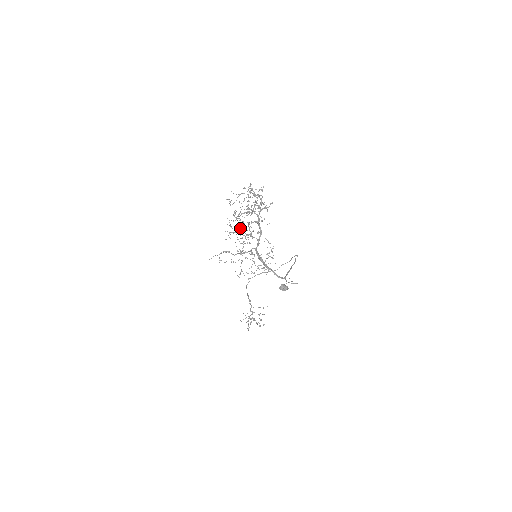
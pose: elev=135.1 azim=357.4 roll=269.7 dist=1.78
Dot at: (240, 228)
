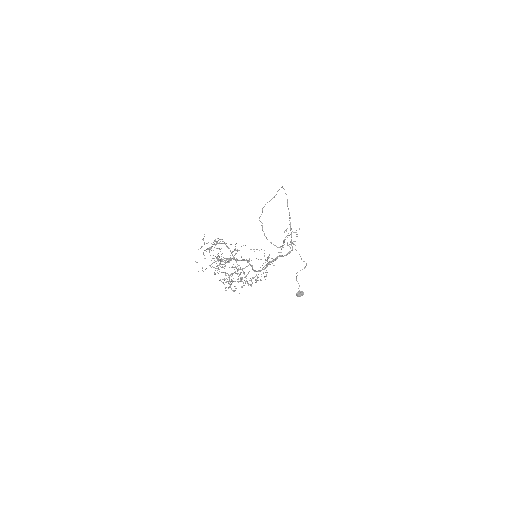
Dot at: (229, 281)
